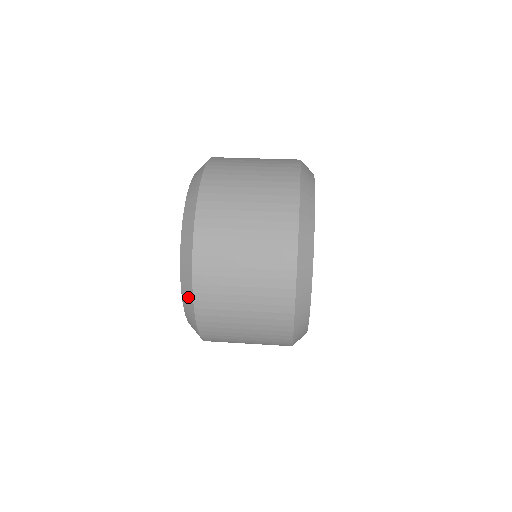
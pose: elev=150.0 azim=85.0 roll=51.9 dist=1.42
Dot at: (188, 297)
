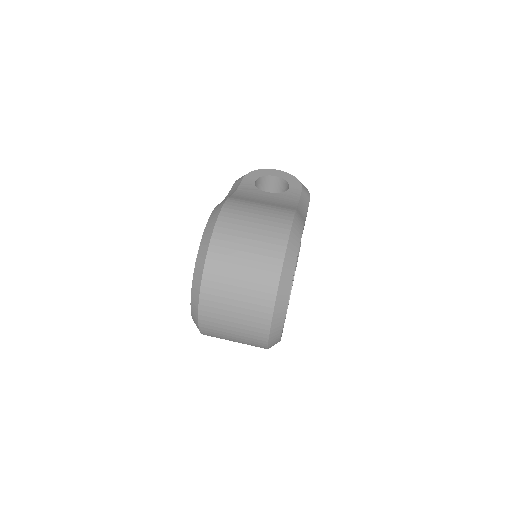
Dot at: occluded
